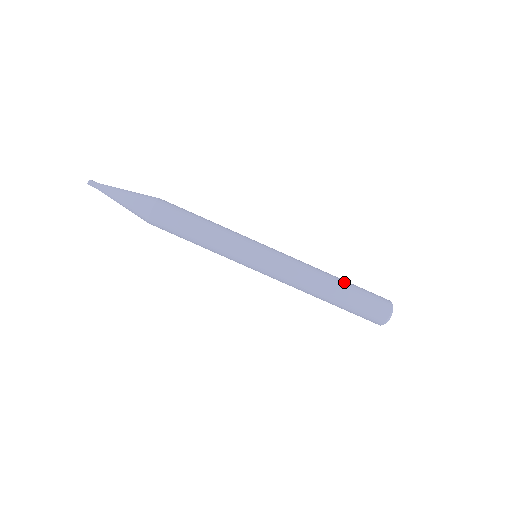
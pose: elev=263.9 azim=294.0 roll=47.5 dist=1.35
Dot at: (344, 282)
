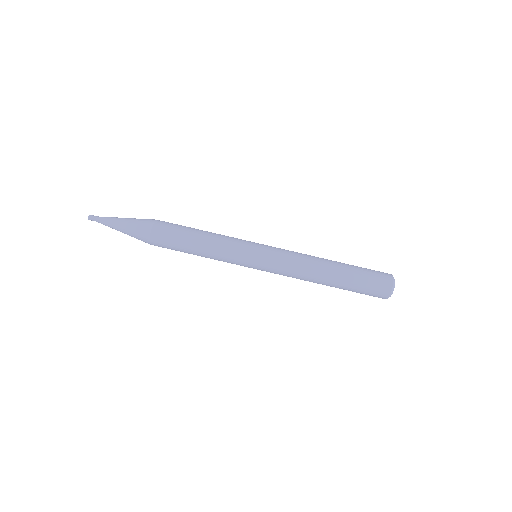
Dot at: (343, 264)
